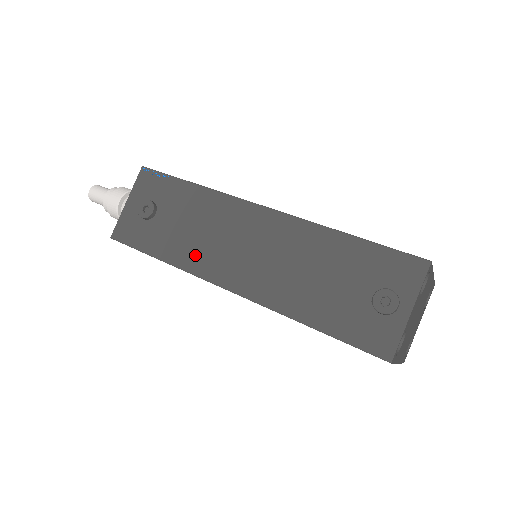
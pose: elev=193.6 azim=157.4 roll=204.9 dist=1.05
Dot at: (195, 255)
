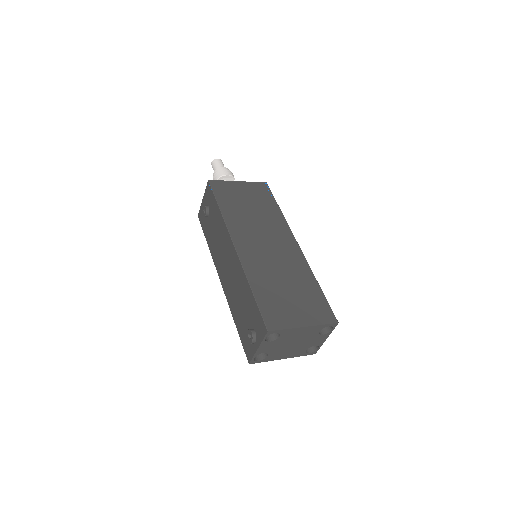
Dot at: (215, 252)
